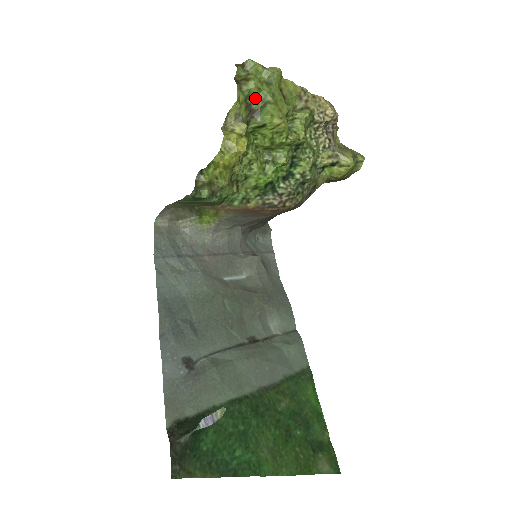
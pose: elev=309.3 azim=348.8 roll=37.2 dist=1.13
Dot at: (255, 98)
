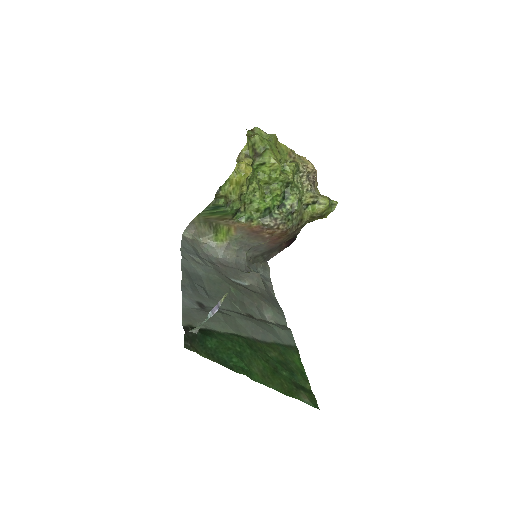
Dot at: (259, 146)
